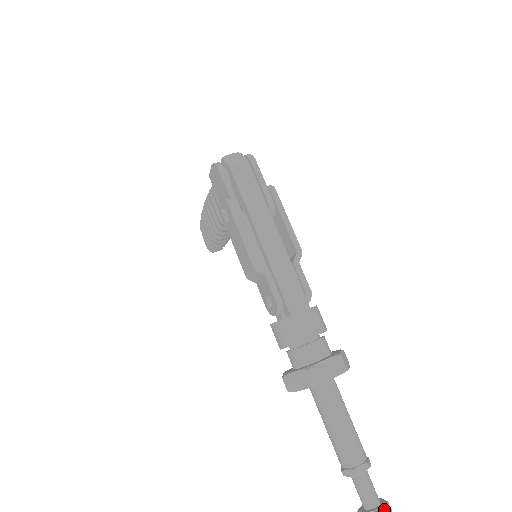
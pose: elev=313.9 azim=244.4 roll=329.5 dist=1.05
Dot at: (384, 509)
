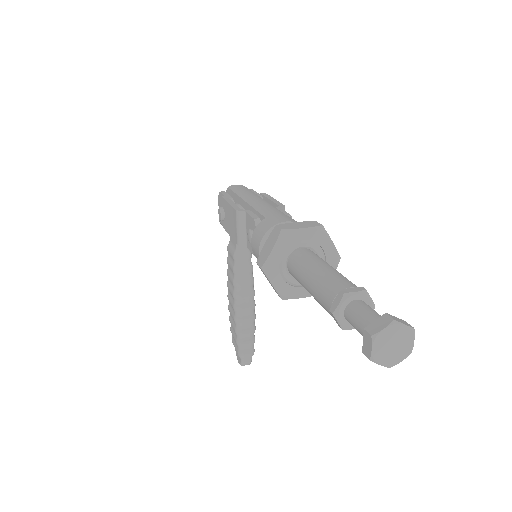
Dot at: (395, 317)
